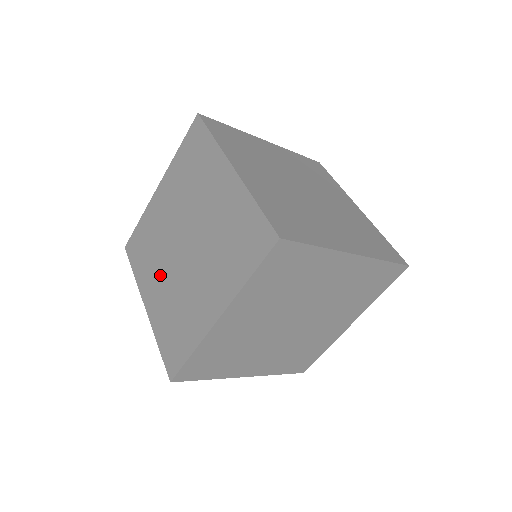
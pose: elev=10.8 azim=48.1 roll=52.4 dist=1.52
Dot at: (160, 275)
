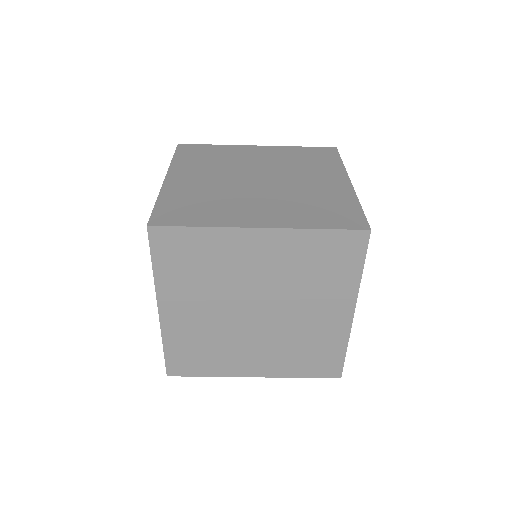
Dot at: occluded
